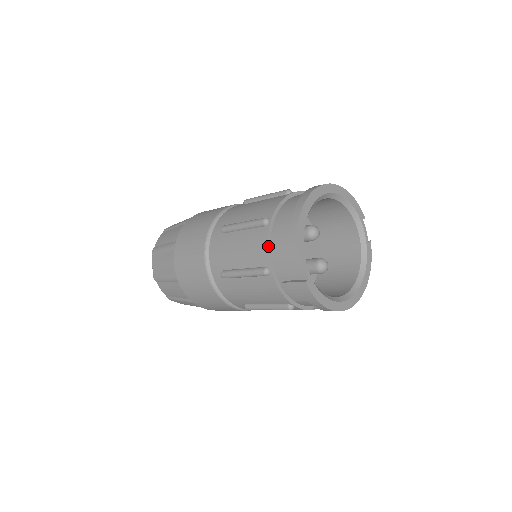
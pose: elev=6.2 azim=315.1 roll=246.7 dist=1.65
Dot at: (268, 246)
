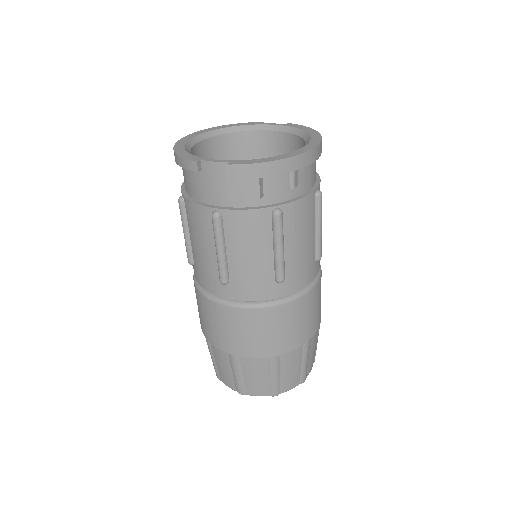
Dot at: (195, 203)
